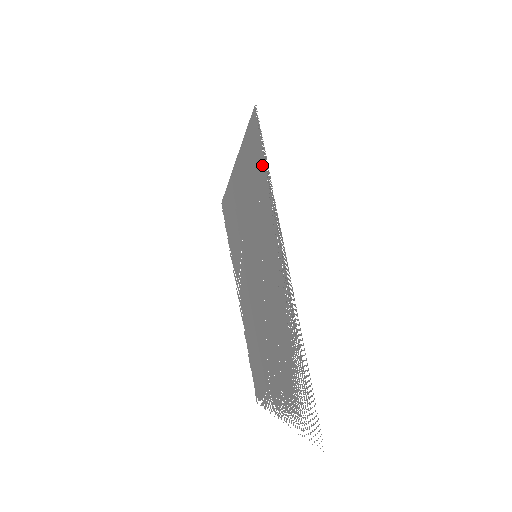
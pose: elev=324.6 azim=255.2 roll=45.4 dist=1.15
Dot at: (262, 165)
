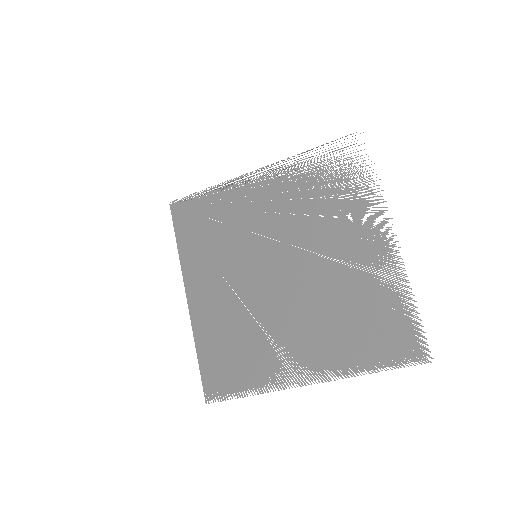
Dot at: (201, 203)
